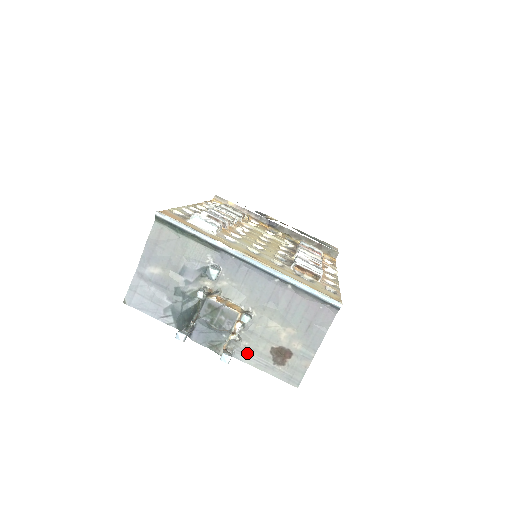
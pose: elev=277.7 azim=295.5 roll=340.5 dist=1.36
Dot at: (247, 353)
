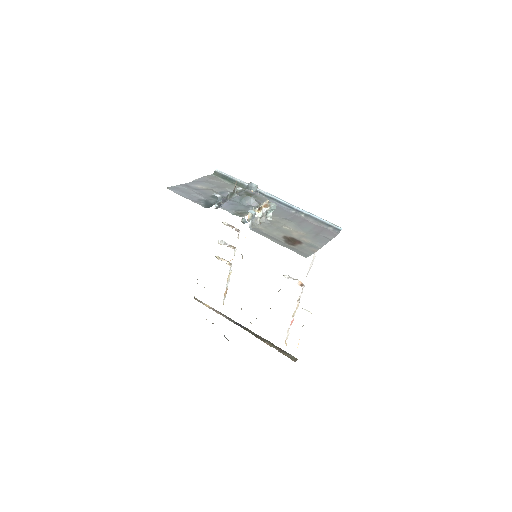
Dot at: (263, 232)
